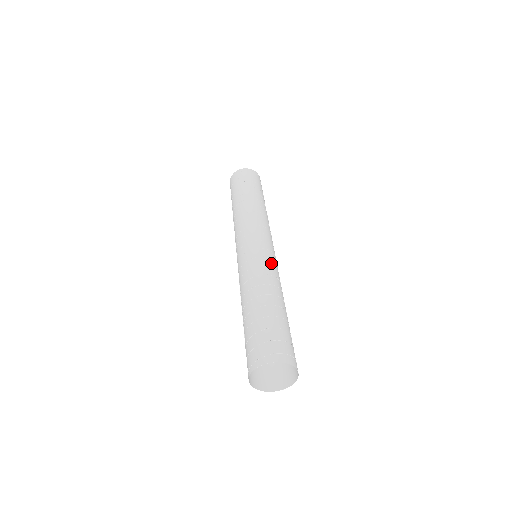
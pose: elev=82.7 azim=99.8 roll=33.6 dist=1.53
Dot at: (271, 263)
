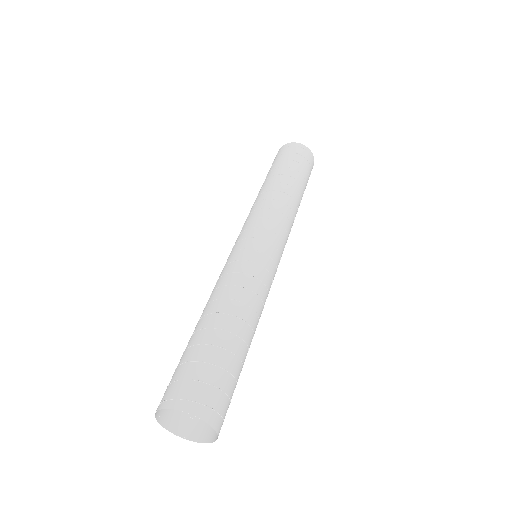
Dot at: (267, 279)
